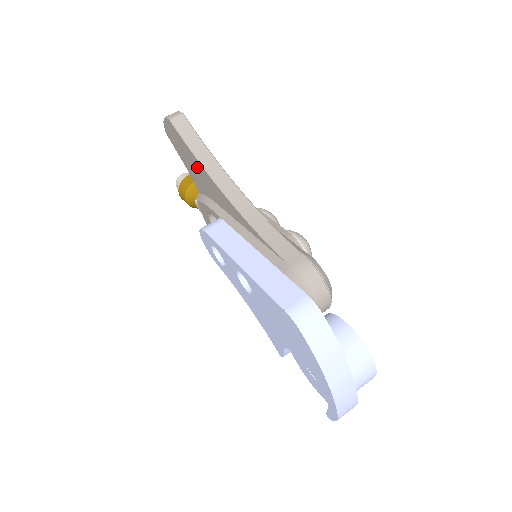
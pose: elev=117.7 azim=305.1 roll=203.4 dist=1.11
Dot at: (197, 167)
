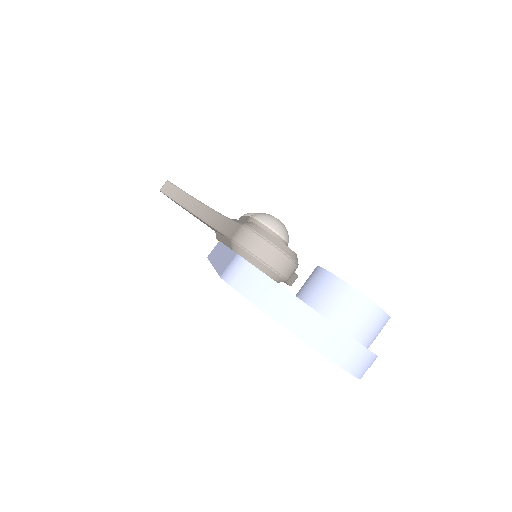
Dot at: occluded
